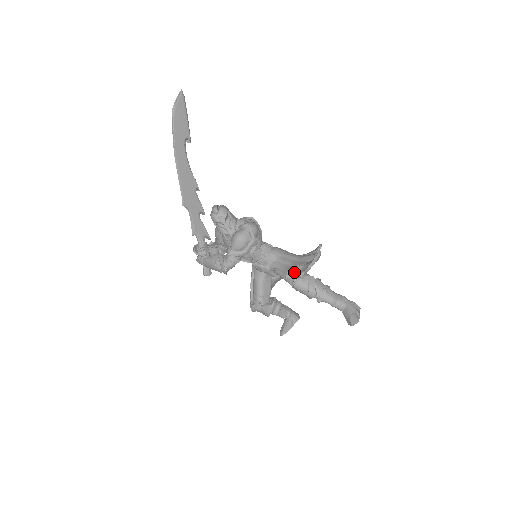
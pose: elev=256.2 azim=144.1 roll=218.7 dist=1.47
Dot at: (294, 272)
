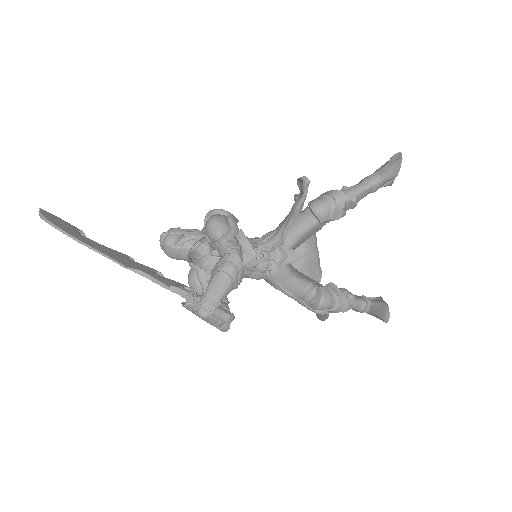
Dot at: (299, 198)
